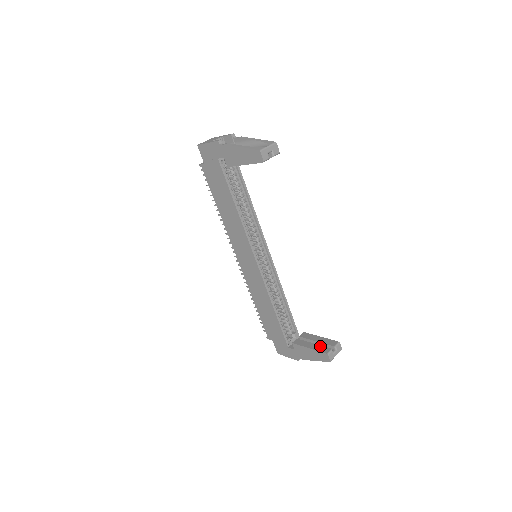
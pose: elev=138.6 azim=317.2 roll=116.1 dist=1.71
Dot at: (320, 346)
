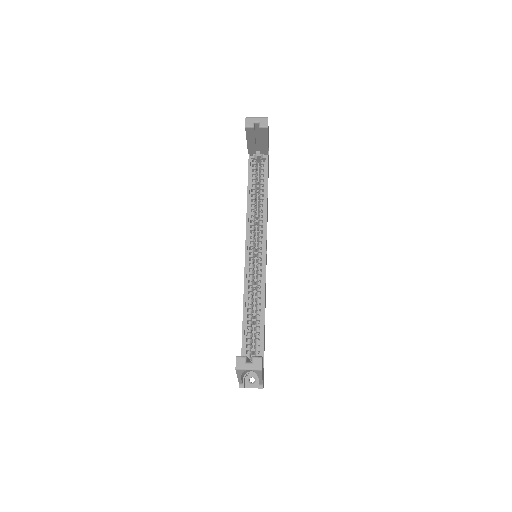
Dot at: occluded
